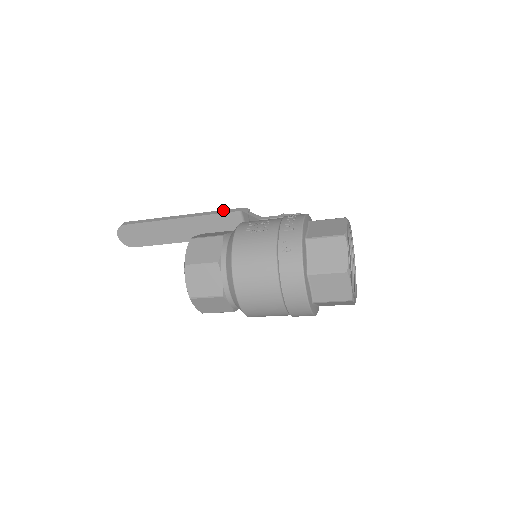
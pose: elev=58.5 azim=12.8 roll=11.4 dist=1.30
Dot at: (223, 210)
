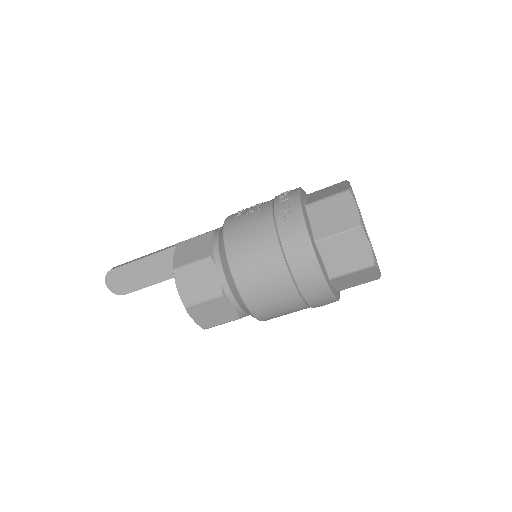
Dot at: (215, 229)
